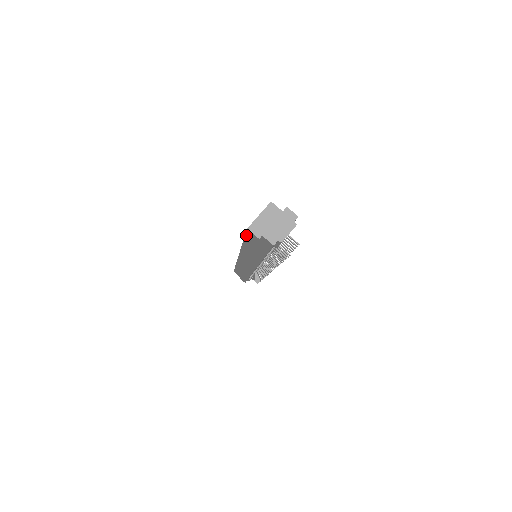
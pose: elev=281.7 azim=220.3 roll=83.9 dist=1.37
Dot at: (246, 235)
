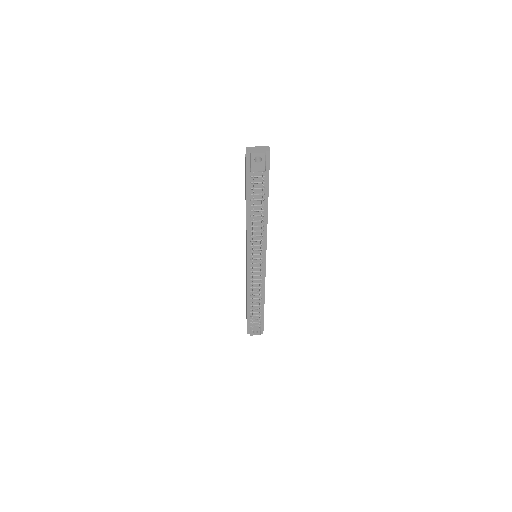
Dot at: (245, 170)
